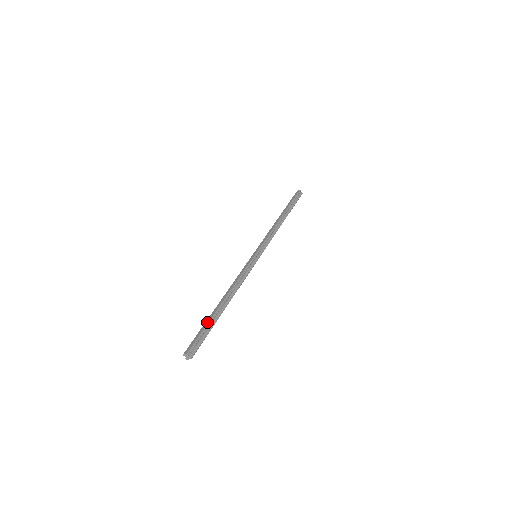
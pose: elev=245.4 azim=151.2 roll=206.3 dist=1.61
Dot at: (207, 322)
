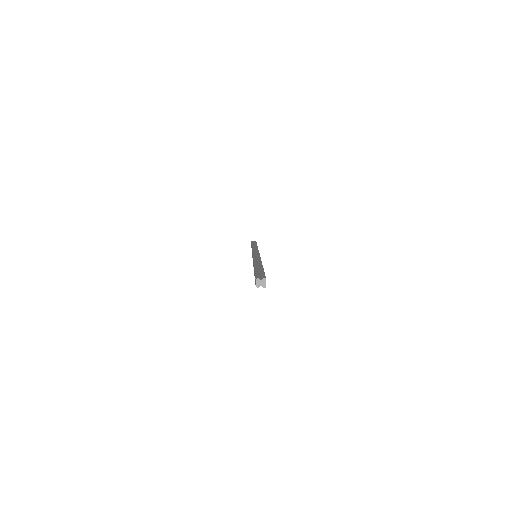
Dot at: occluded
